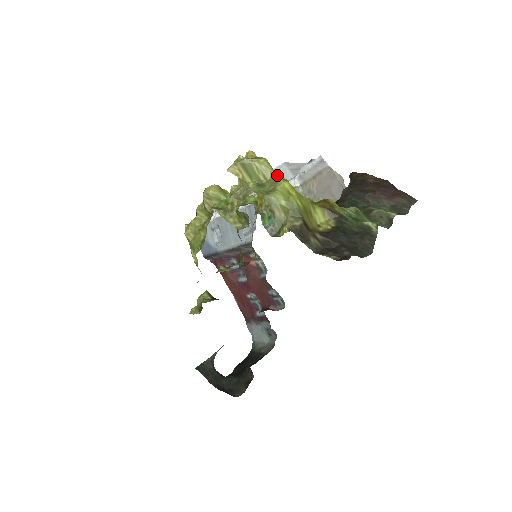
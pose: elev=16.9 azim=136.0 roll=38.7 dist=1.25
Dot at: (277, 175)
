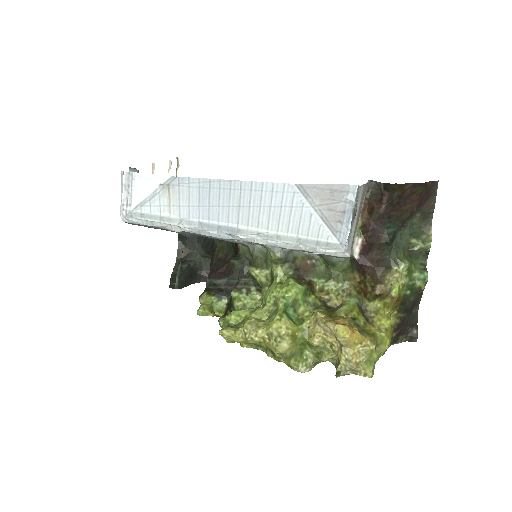
Dot at: (379, 342)
